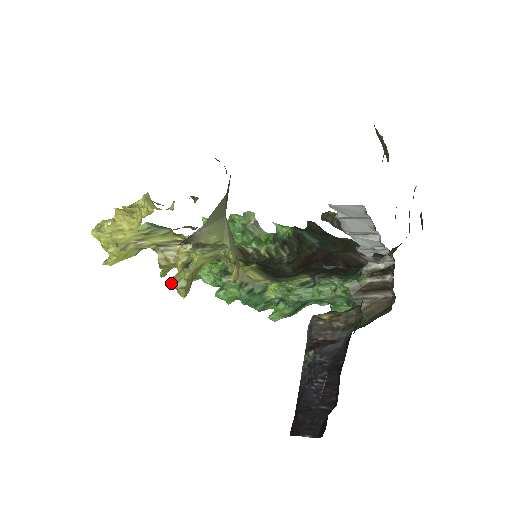
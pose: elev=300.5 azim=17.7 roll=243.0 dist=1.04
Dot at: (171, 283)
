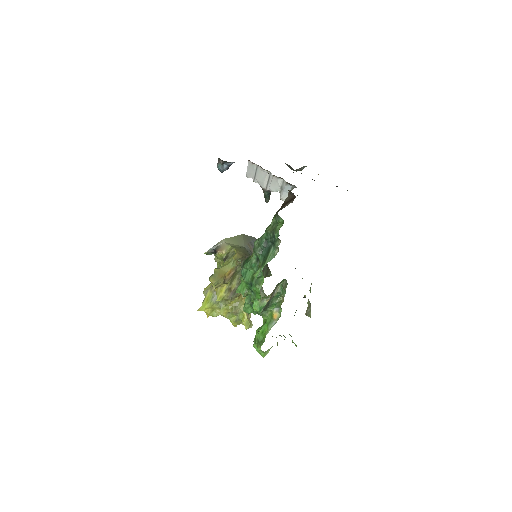
Dot at: (209, 279)
